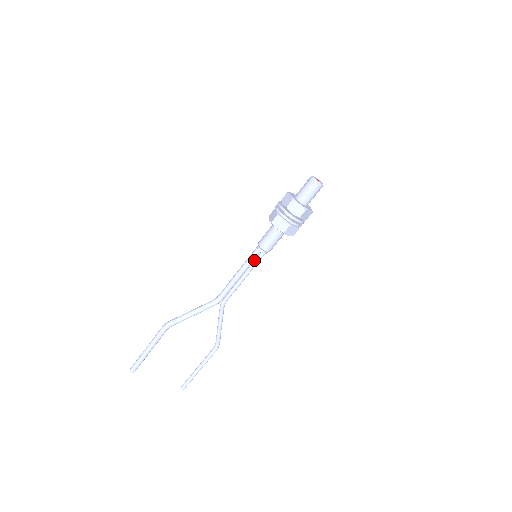
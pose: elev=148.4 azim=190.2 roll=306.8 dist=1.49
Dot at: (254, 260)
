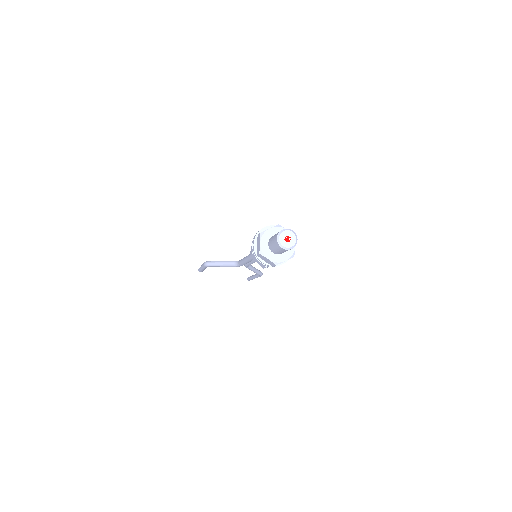
Dot at: occluded
